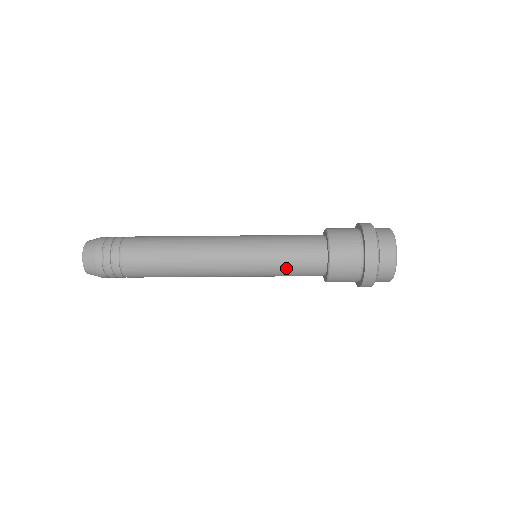
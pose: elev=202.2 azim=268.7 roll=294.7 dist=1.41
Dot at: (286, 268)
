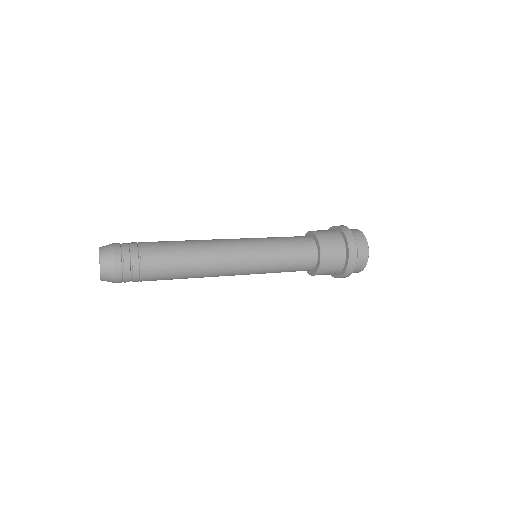
Dot at: (286, 262)
